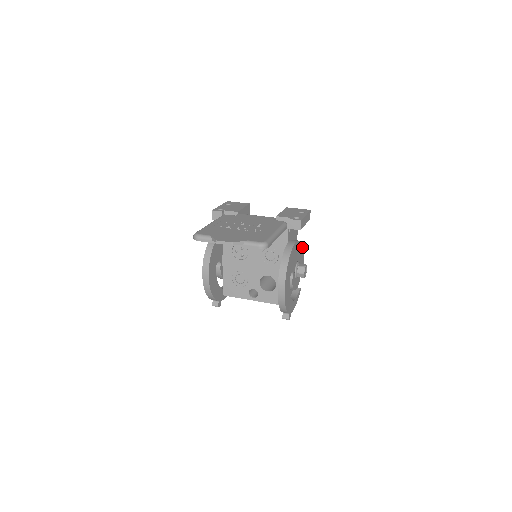
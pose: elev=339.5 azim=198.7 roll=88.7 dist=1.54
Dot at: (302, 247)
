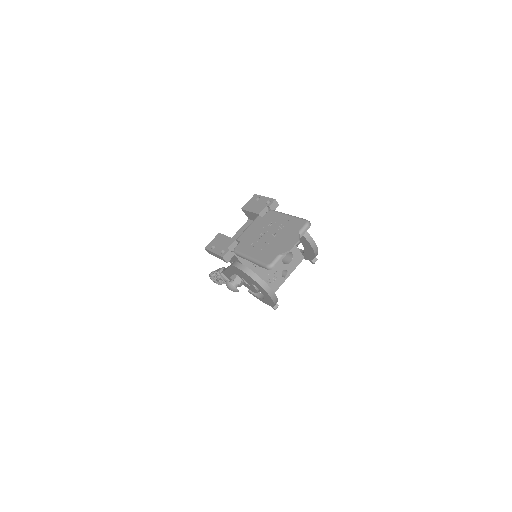
Dot at: occluded
